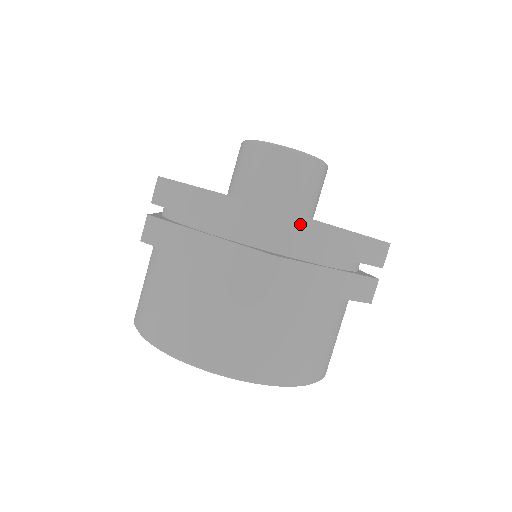
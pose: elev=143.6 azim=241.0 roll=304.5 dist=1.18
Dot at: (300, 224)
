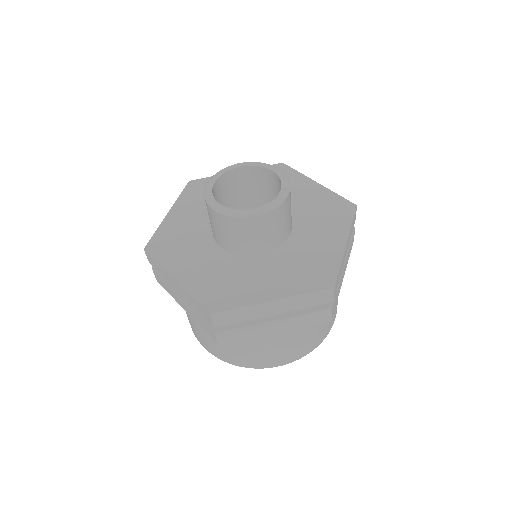
Dot at: (337, 282)
